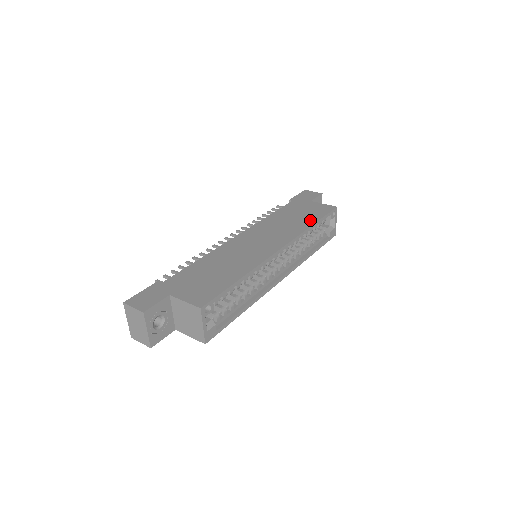
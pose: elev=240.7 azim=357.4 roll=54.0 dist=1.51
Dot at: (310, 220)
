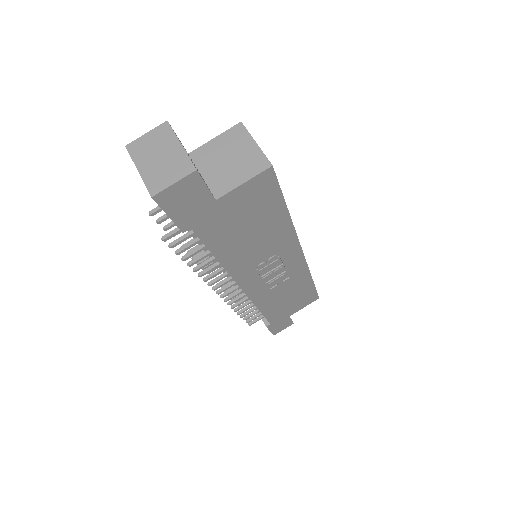
Dot at: occluded
